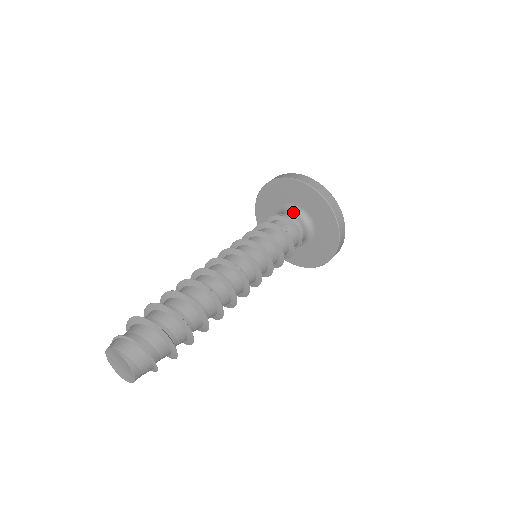
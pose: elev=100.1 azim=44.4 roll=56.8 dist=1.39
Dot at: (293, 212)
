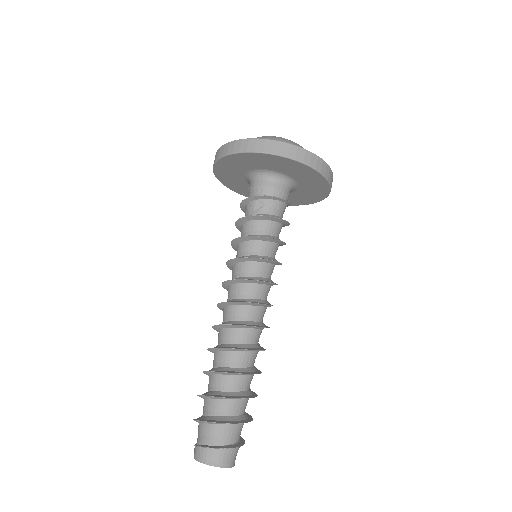
Dot at: (263, 178)
